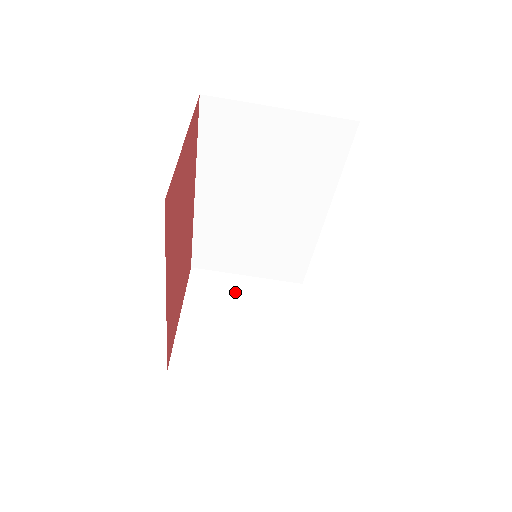
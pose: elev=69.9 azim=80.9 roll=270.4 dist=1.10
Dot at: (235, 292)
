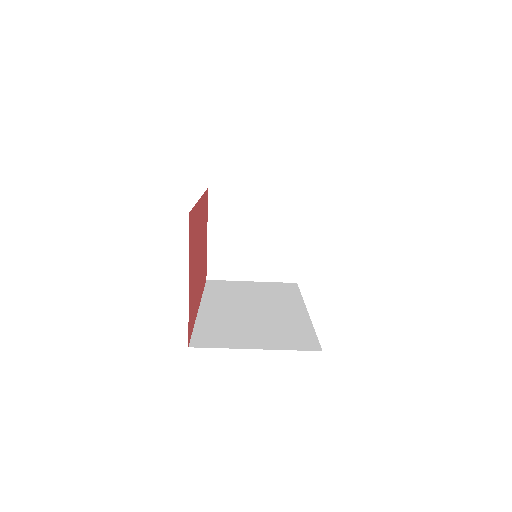
Dot at: (247, 208)
